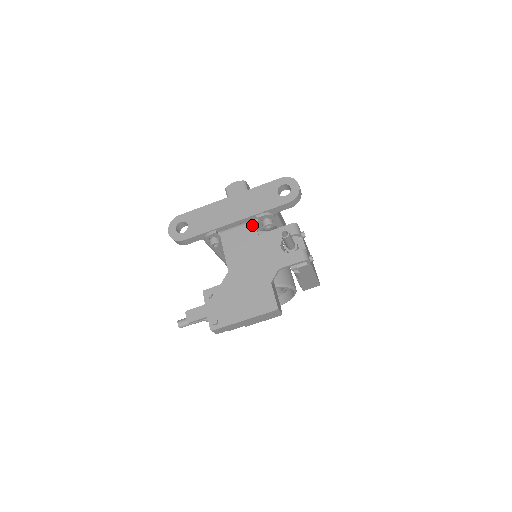
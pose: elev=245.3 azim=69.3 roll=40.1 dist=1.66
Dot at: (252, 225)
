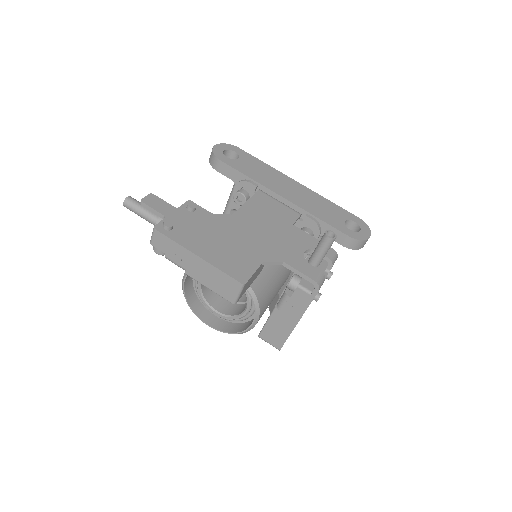
Dot at: (296, 214)
